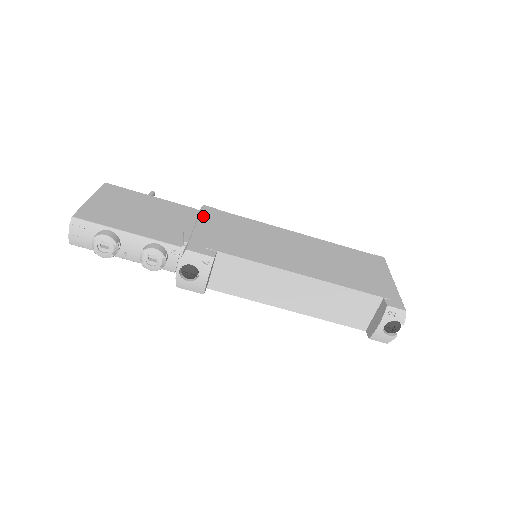
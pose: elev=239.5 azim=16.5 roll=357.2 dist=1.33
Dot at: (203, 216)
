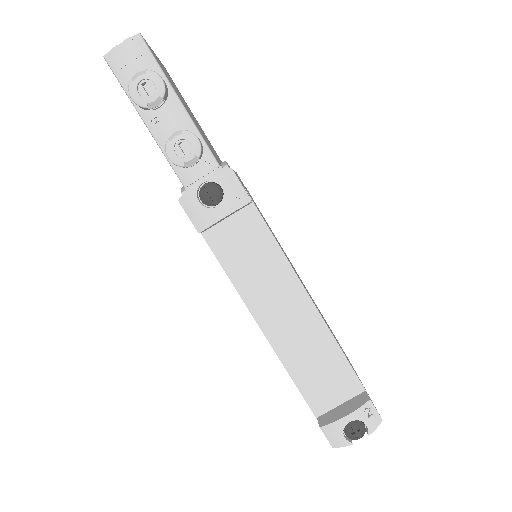
Dot at: occluded
